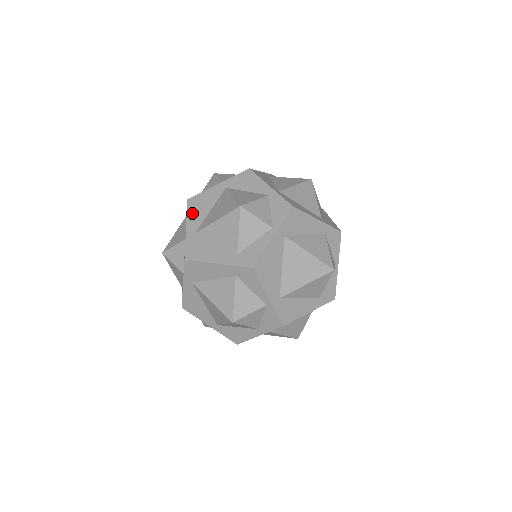
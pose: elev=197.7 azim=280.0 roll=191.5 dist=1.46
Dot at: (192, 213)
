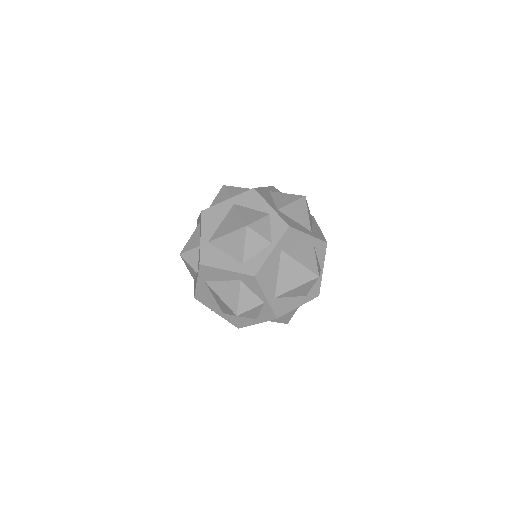
Dot at: (205, 224)
